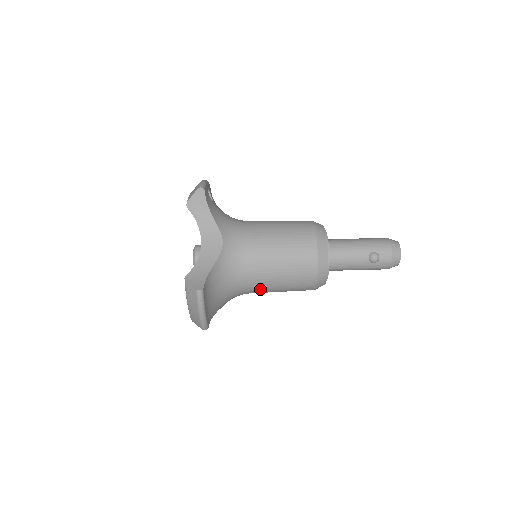
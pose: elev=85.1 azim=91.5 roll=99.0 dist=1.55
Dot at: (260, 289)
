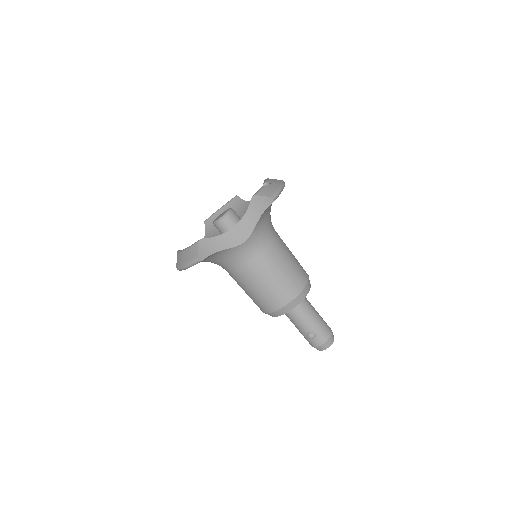
Dot at: (234, 279)
